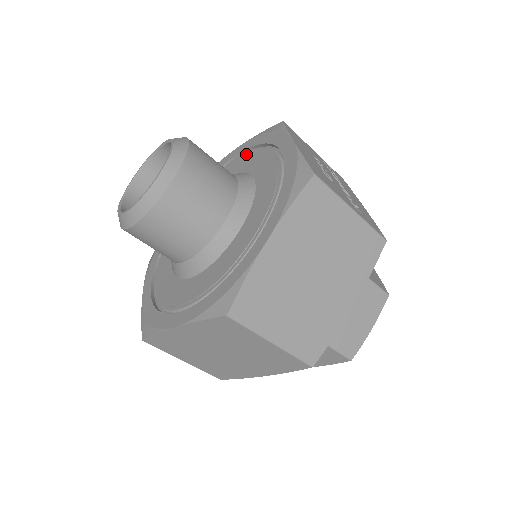
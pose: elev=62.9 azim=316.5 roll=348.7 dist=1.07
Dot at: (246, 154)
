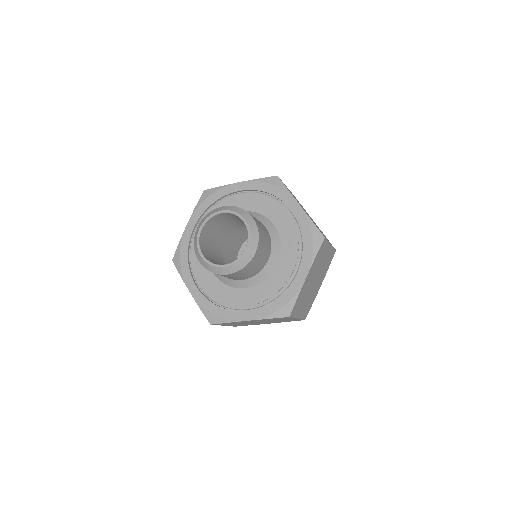
Dot at: occluded
